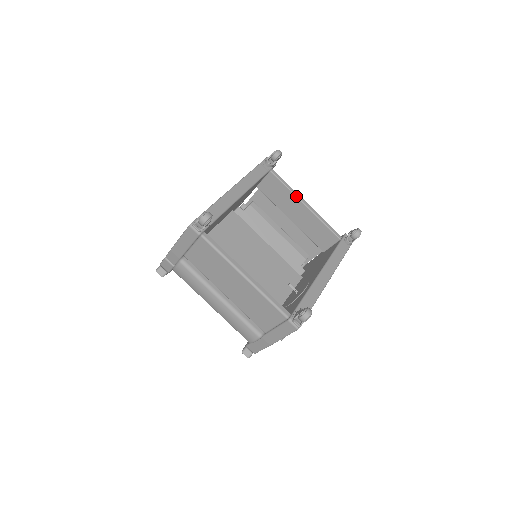
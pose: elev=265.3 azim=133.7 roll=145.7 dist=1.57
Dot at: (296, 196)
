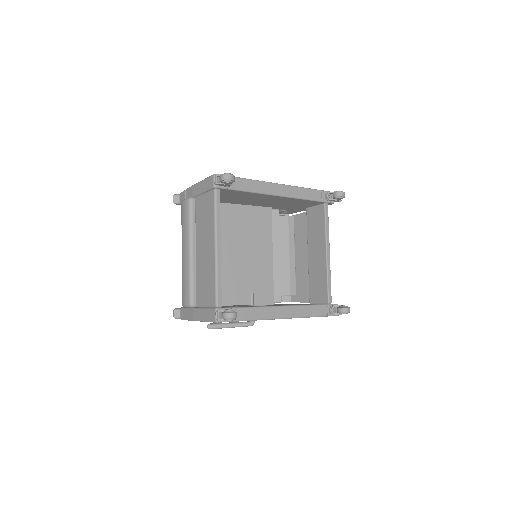
Dot at: (326, 239)
